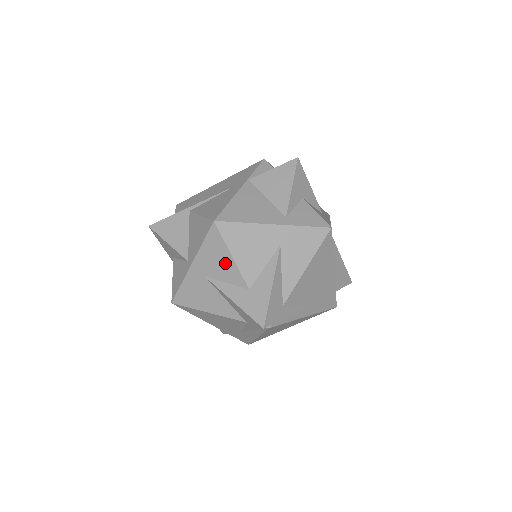
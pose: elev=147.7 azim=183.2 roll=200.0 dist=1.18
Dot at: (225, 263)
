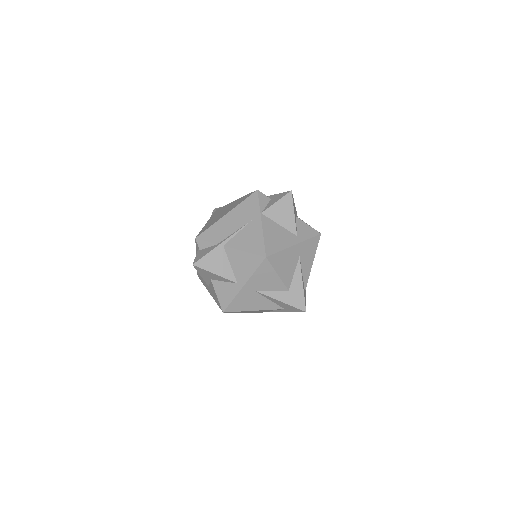
Dot at: (272, 280)
